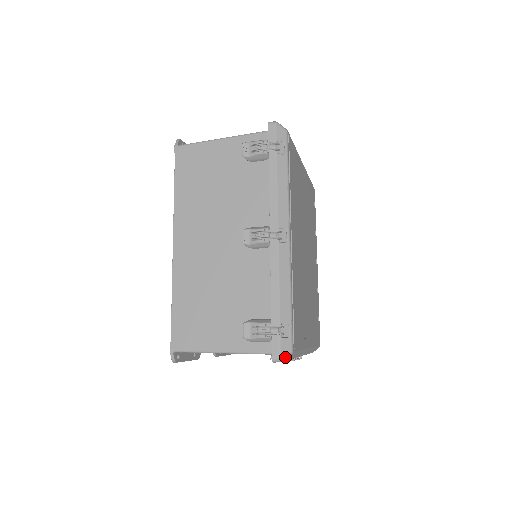
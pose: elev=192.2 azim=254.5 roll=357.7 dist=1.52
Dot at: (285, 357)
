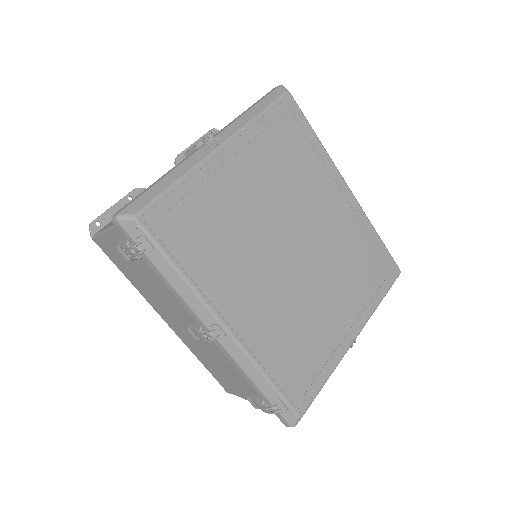
Dot at: (295, 424)
